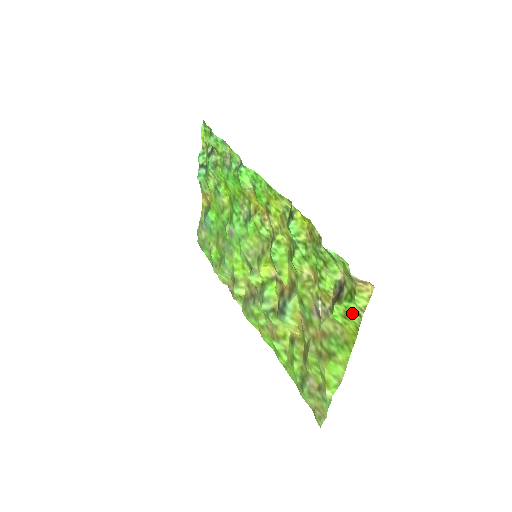
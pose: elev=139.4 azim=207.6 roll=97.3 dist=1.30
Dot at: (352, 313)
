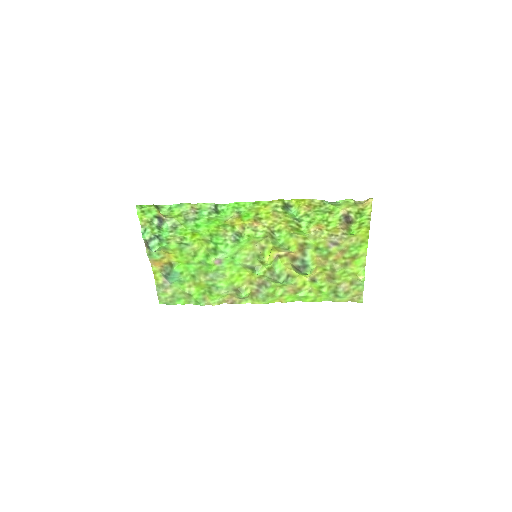
Dot at: (364, 222)
